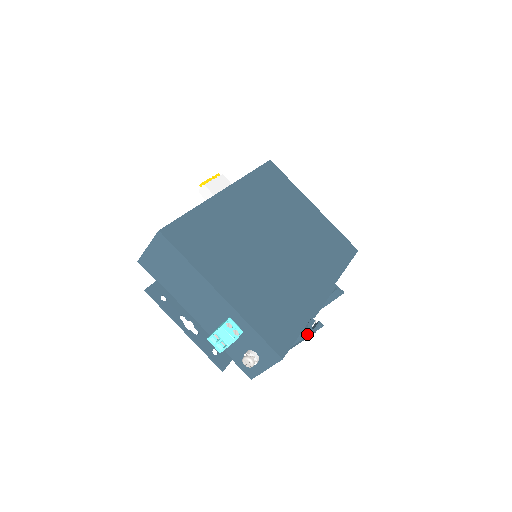
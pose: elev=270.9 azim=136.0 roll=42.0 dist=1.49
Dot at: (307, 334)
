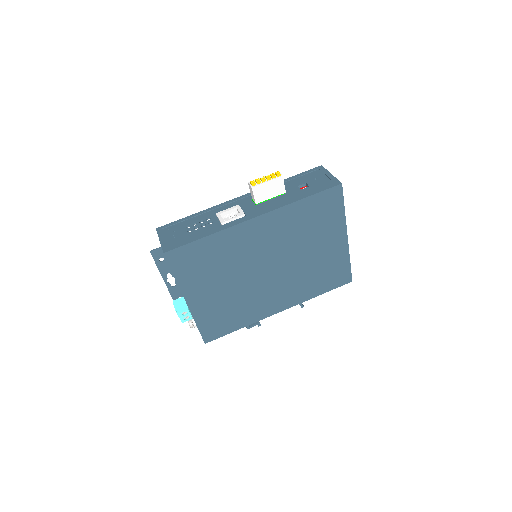
Dot at: occluded
